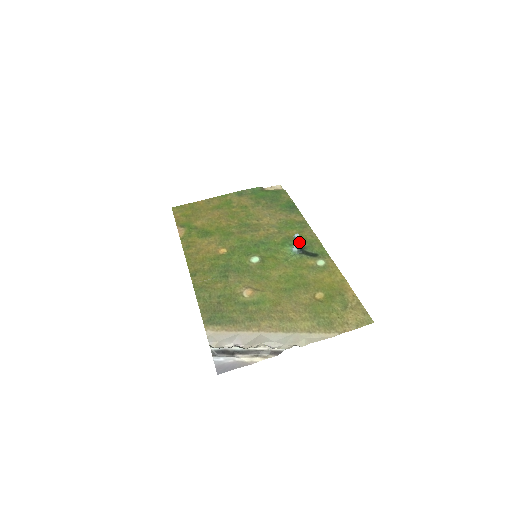
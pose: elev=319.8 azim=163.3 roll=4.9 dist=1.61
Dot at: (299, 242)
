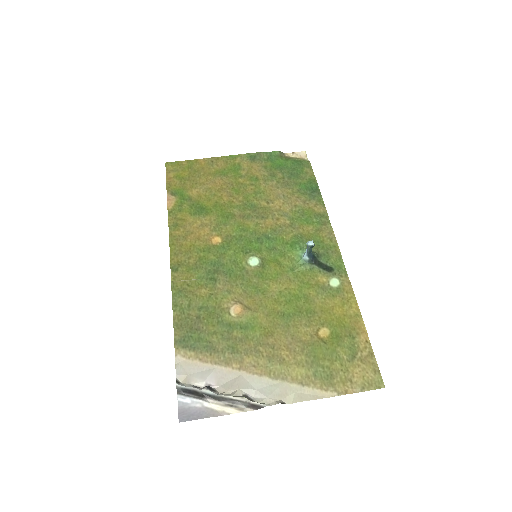
Dot at: occluded
